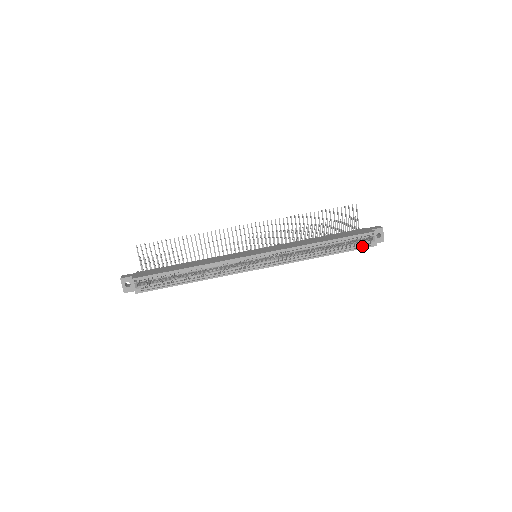
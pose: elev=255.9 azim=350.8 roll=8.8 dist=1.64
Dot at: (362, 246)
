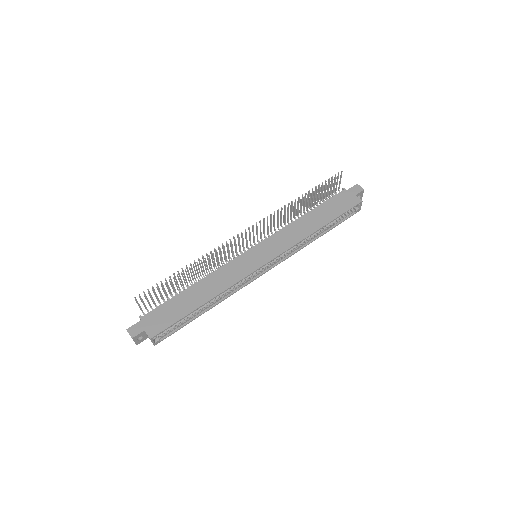
Dot at: (348, 215)
